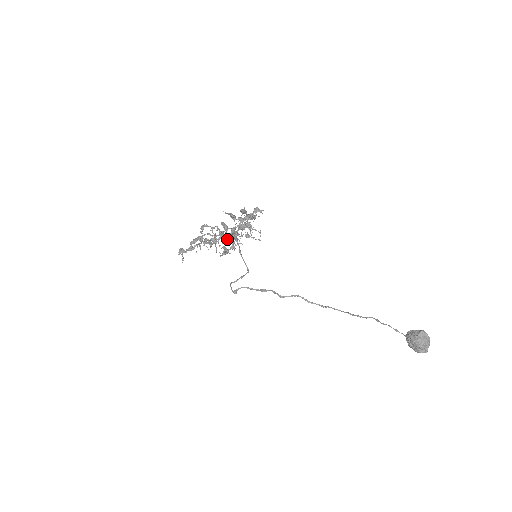
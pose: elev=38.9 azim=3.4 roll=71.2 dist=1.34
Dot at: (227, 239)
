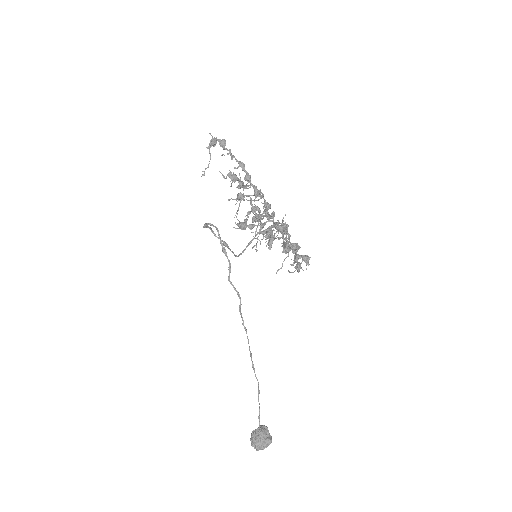
Dot at: occluded
